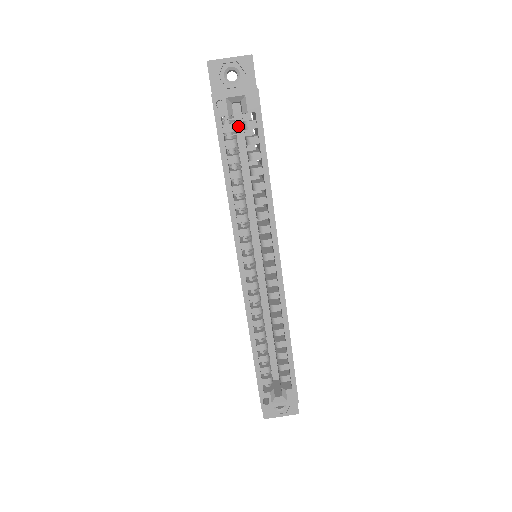
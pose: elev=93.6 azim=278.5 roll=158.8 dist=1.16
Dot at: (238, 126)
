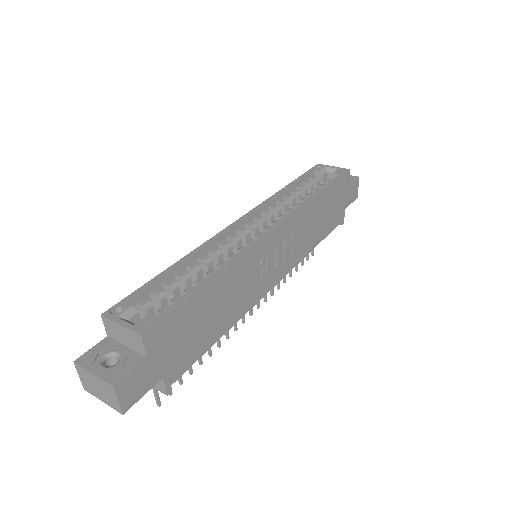
Dot at: occluded
